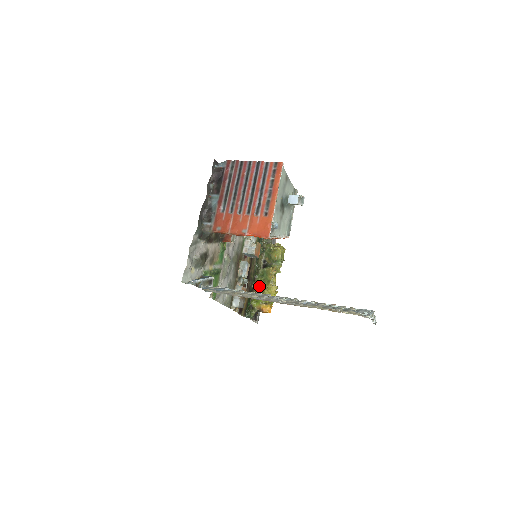
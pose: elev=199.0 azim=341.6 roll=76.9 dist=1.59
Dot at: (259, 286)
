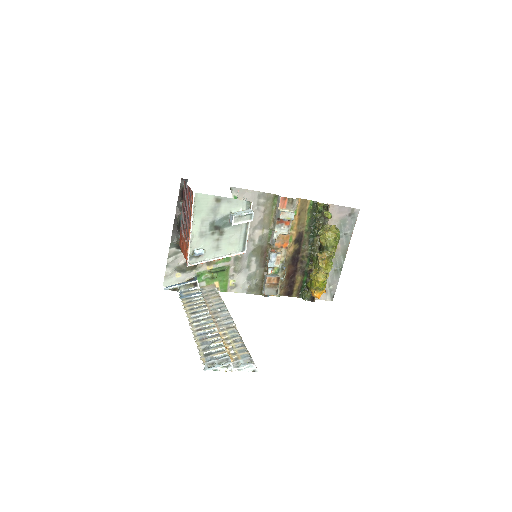
Dot at: occluded
